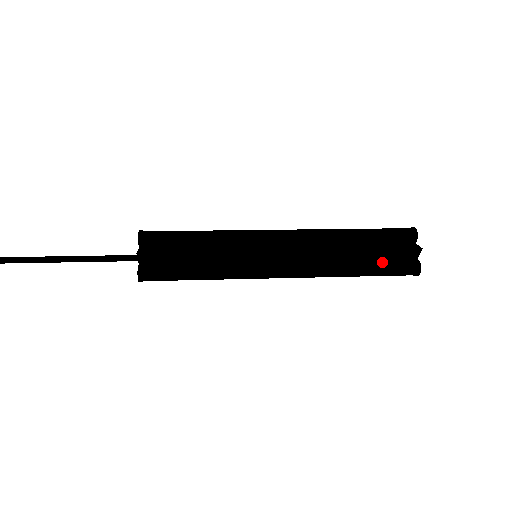
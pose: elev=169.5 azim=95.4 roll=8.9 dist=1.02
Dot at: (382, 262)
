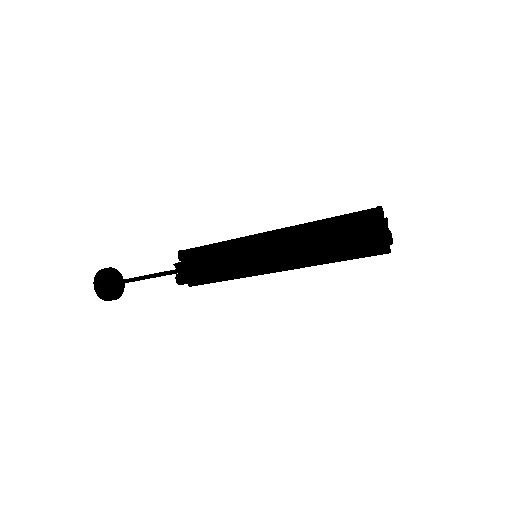
Dot at: (347, 242)
